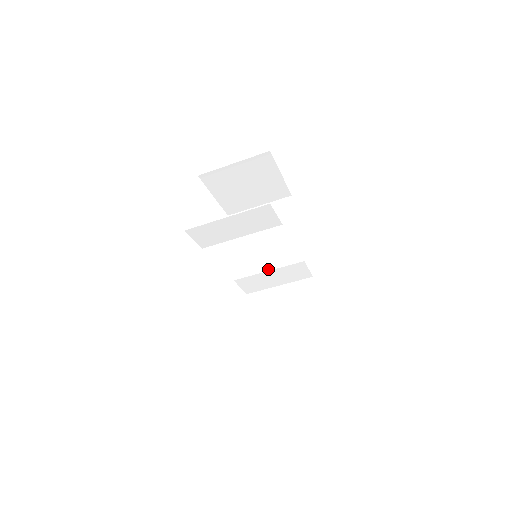
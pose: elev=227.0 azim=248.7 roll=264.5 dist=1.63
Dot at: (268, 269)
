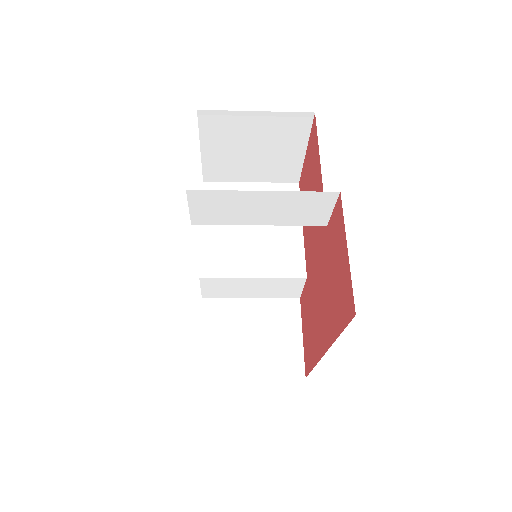
Dot at: (254, 275)
